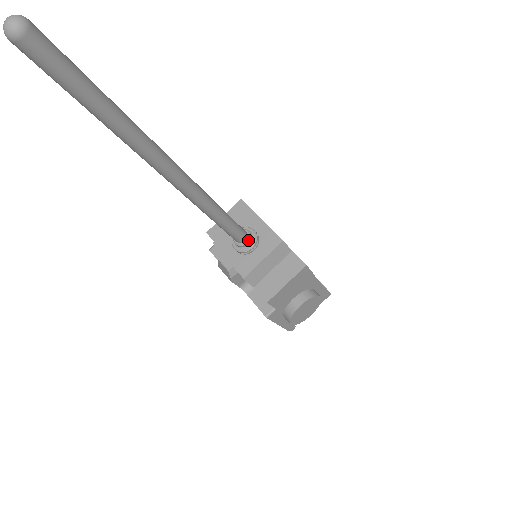
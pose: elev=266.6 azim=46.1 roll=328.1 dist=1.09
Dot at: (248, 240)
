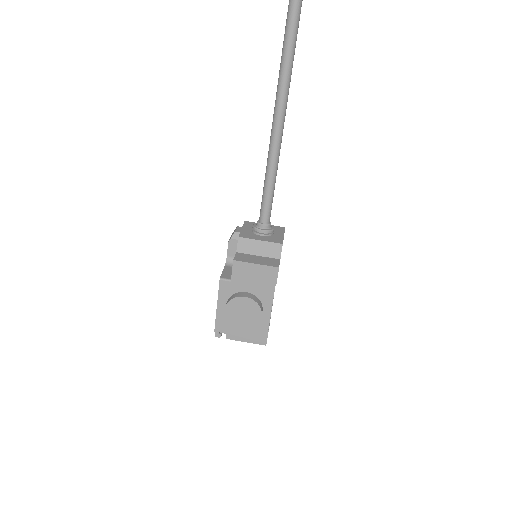
Dot at: (266, 225)
